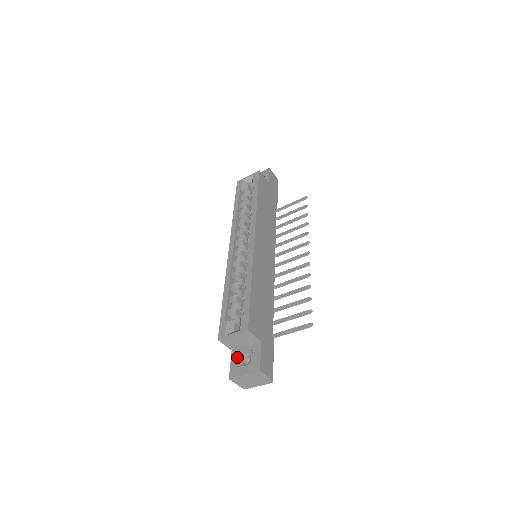
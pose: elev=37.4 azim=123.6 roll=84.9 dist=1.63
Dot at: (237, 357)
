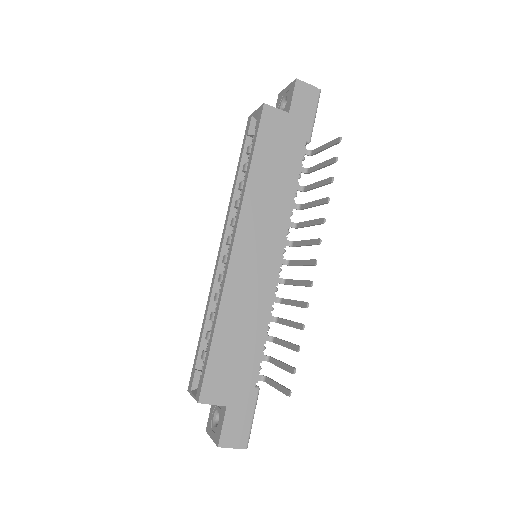
Dot at: (213, 409)
